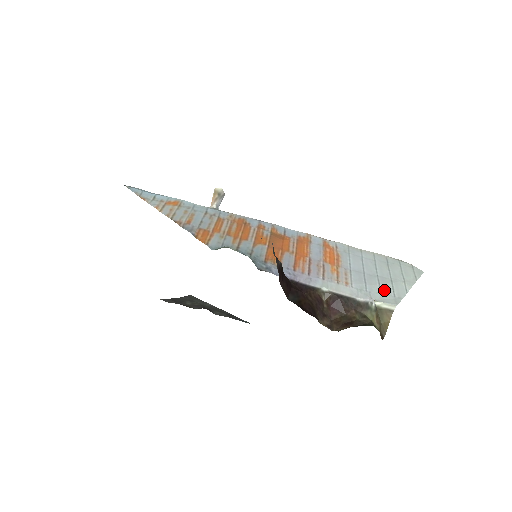
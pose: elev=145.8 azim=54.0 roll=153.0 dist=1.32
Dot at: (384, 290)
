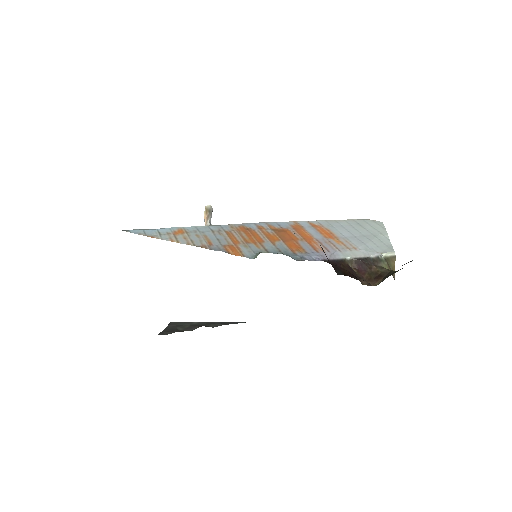
Dot at: (378, 244)
